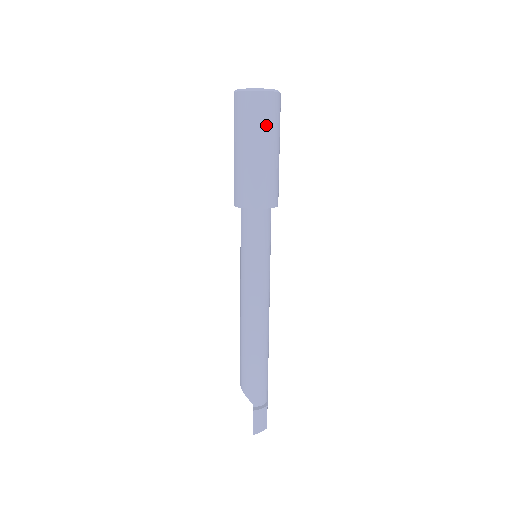
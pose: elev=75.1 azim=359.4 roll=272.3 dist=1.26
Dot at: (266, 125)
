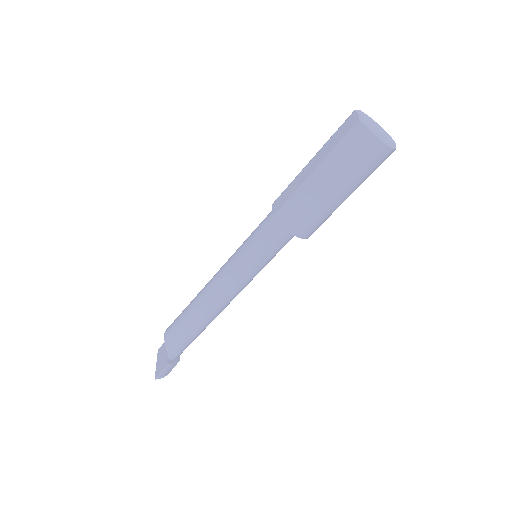
Dot at: (364, 175)
